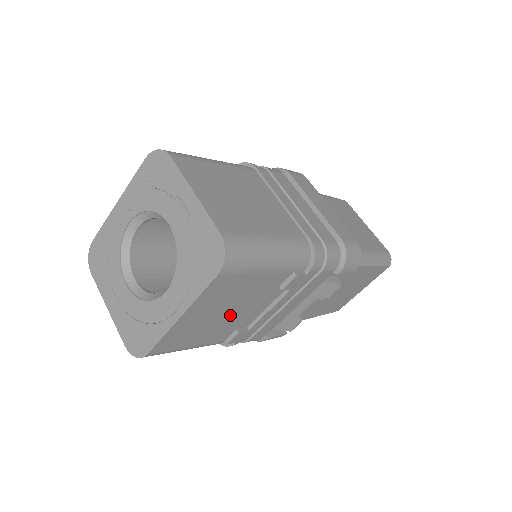
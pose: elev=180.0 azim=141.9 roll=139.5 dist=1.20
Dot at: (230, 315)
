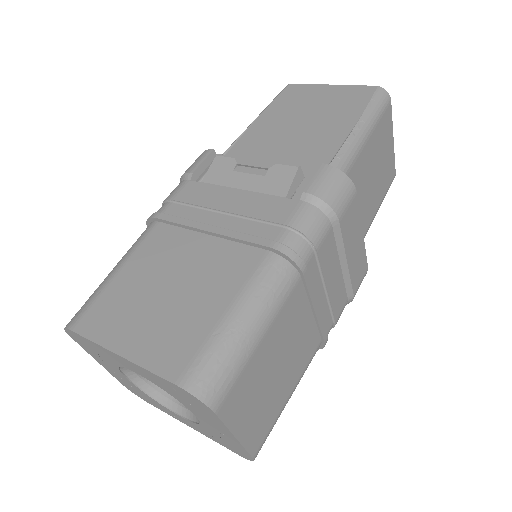
Dot at: occluded
